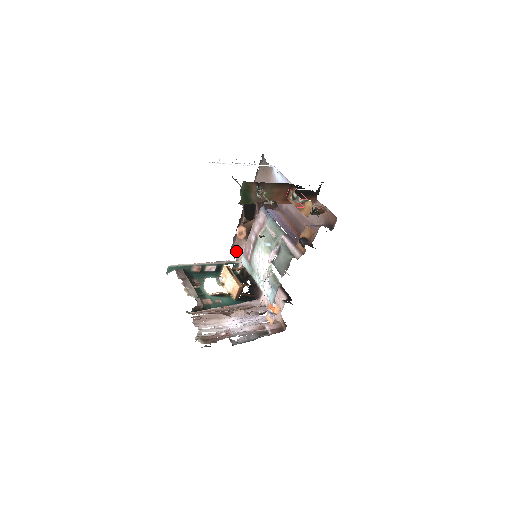
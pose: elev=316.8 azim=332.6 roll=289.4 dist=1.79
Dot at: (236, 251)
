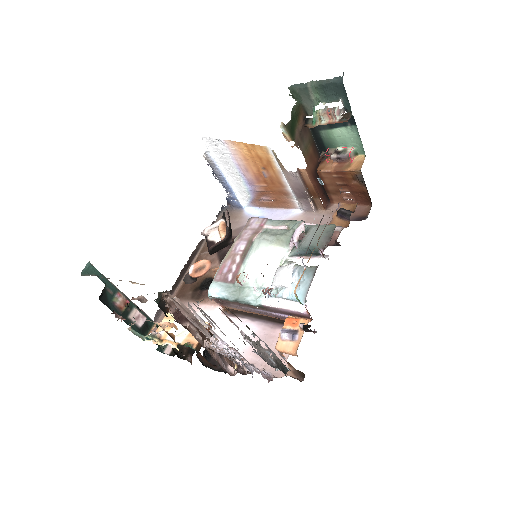
Dot at: occluded
